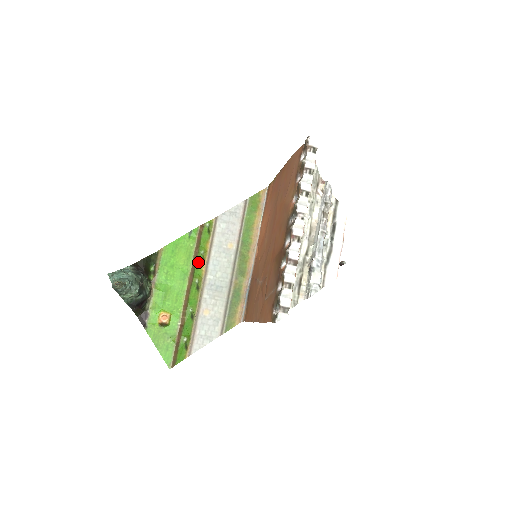
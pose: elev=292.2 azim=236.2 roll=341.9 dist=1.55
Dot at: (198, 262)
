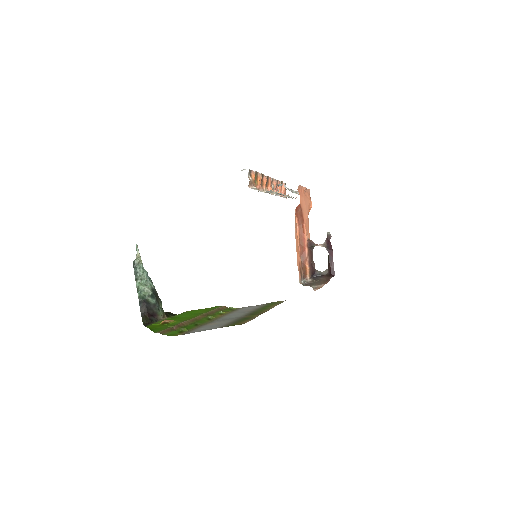
Dot at: (215, 315)
